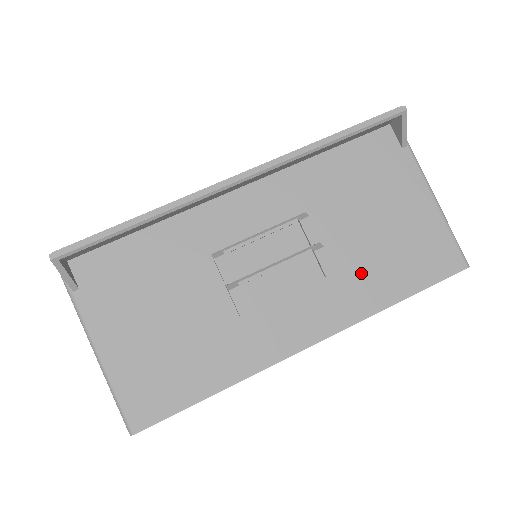
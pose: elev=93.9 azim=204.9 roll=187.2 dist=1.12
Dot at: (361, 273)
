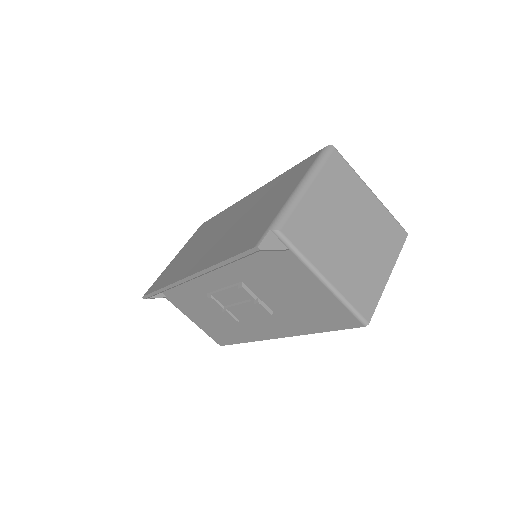
Dot at: (289, 315)
